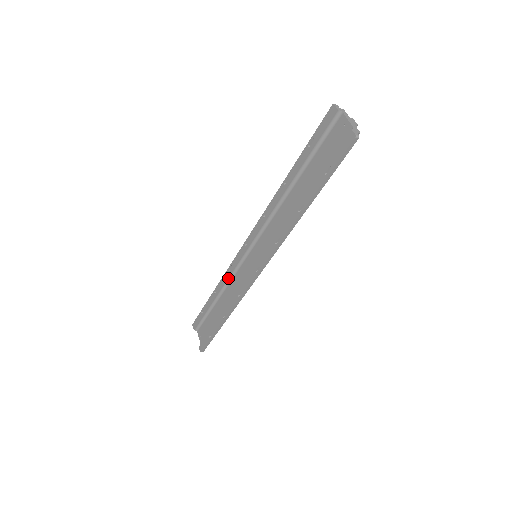
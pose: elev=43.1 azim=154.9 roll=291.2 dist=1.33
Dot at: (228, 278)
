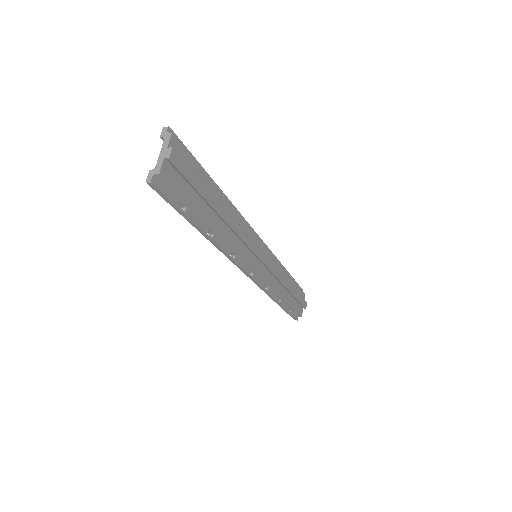
Dot at: occluded
